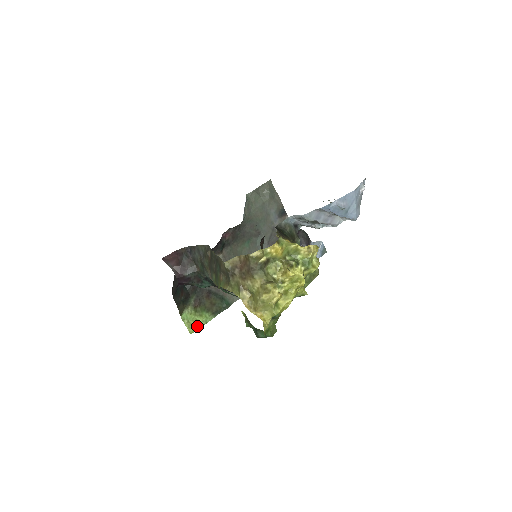
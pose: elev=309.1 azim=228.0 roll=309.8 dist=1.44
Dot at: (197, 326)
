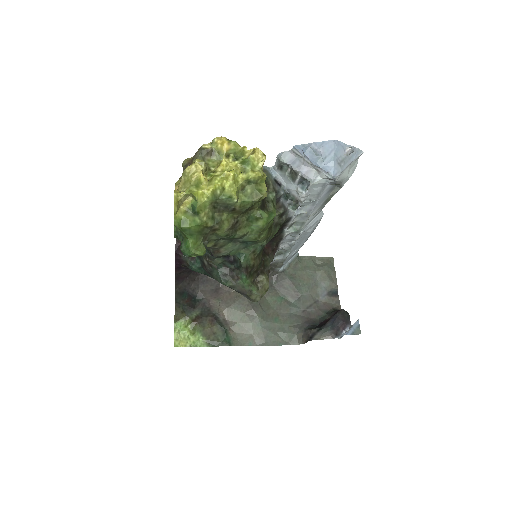
Dot at: (185, 343)
